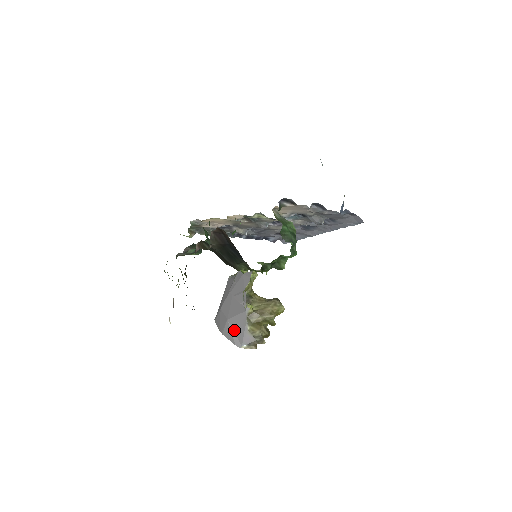
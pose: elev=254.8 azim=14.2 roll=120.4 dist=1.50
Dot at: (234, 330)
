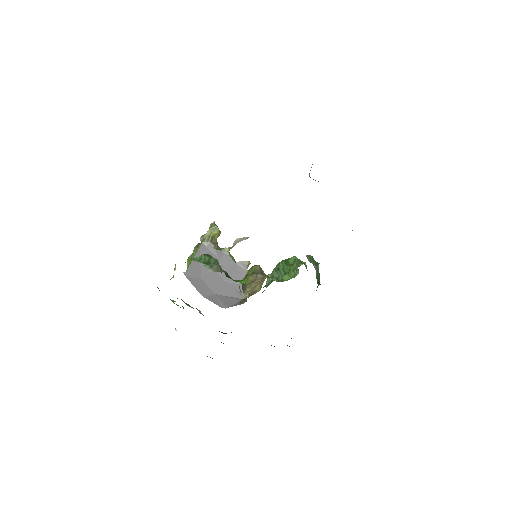
Dot at: (222, 300)
